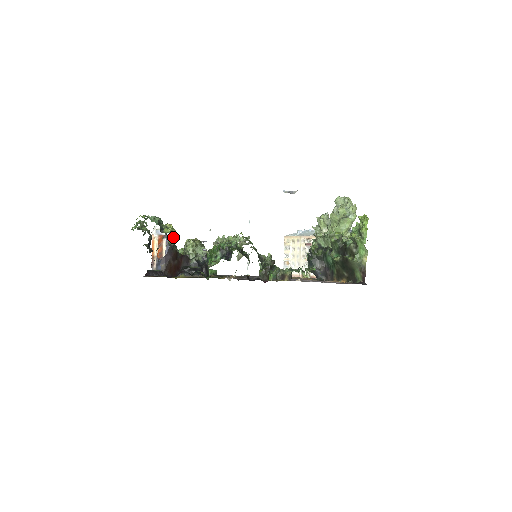
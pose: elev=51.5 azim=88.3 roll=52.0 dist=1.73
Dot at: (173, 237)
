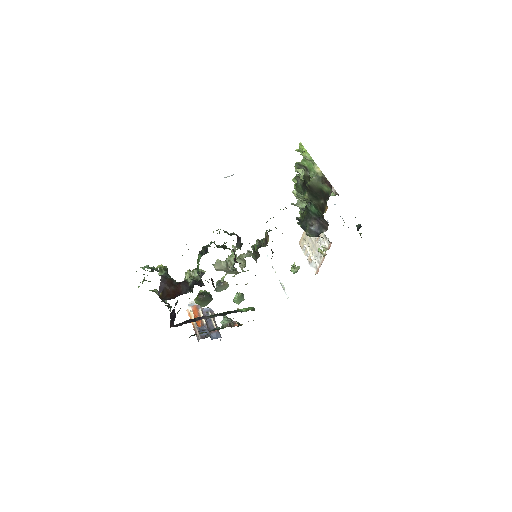
Dot at: (163, 270)
